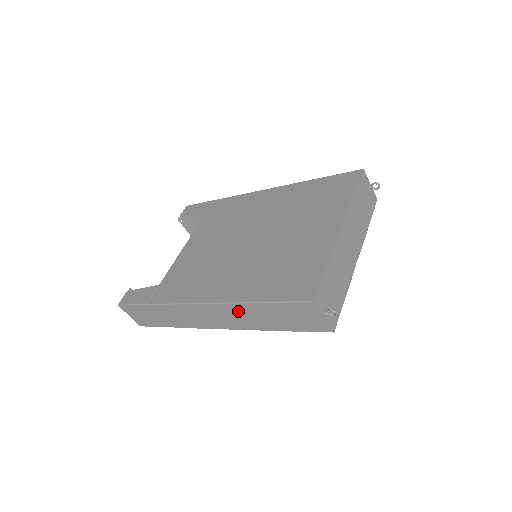
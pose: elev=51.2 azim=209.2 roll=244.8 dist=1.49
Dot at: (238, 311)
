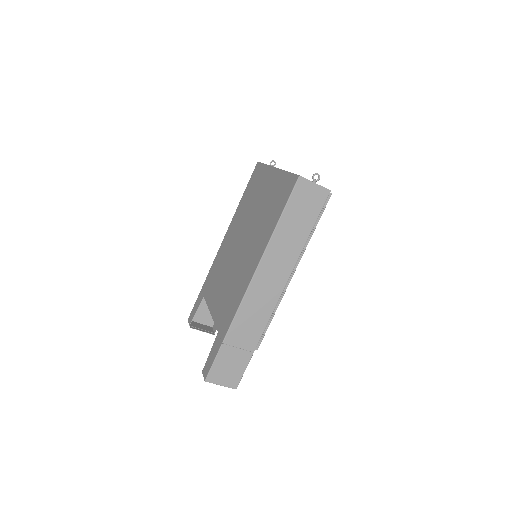
Dot at: (275, 252)
